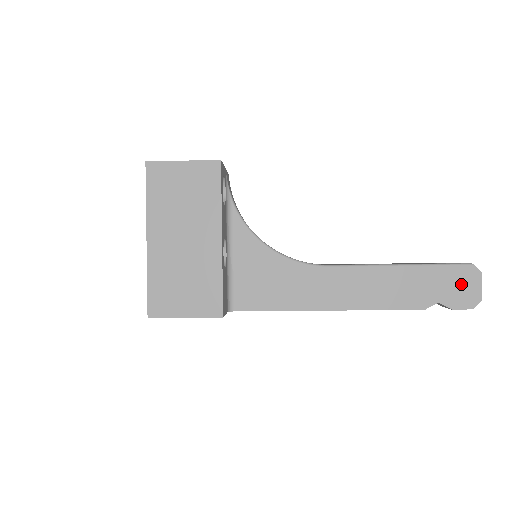
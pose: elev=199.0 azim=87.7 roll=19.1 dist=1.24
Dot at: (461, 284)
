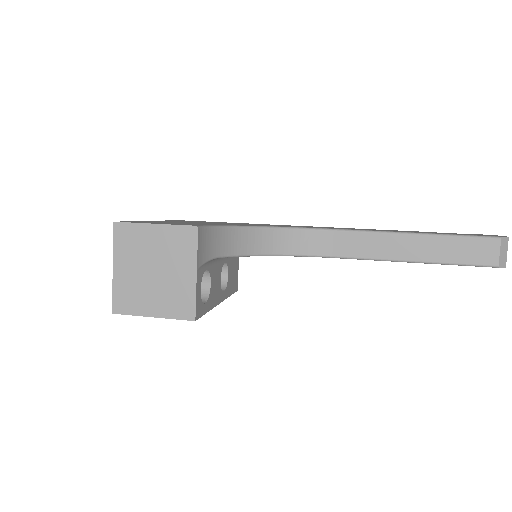
Dot at: occluded
